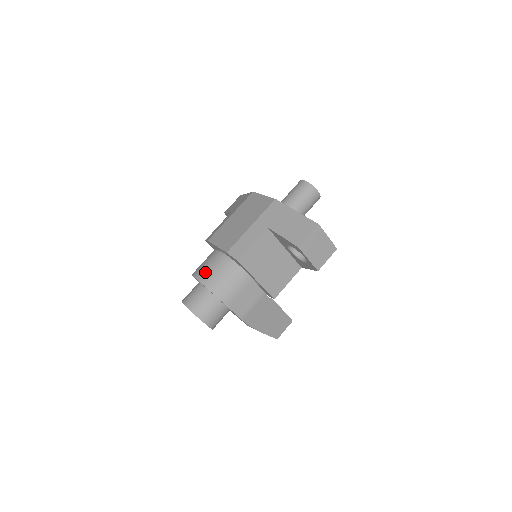
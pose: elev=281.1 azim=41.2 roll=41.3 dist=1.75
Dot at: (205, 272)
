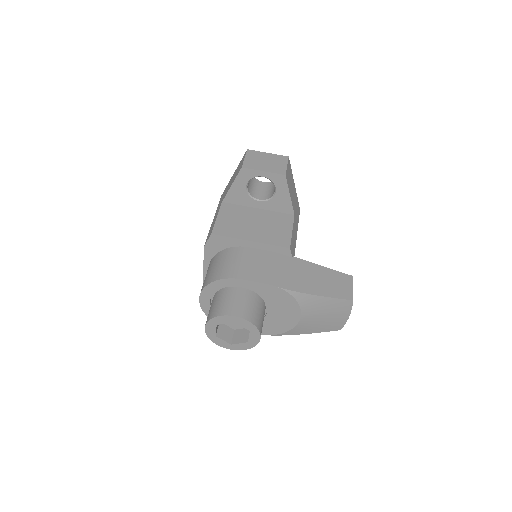
Dot at: (203, 284)
